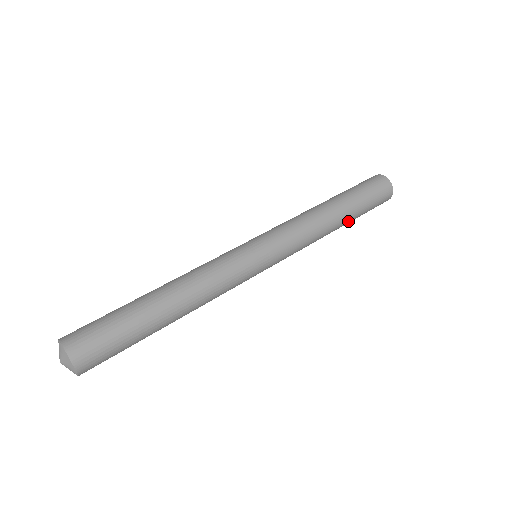
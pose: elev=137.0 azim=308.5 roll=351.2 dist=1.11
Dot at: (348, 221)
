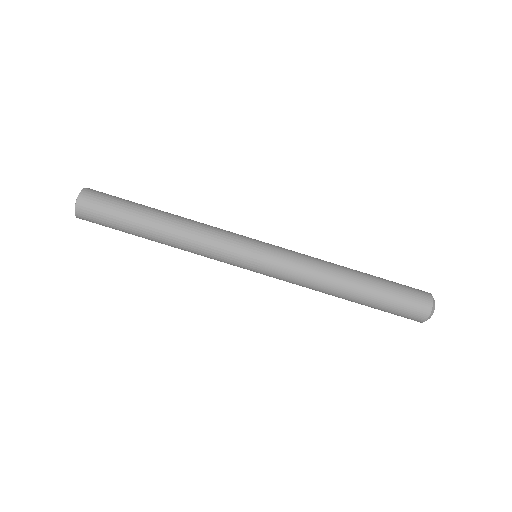
Dot at: occluded
